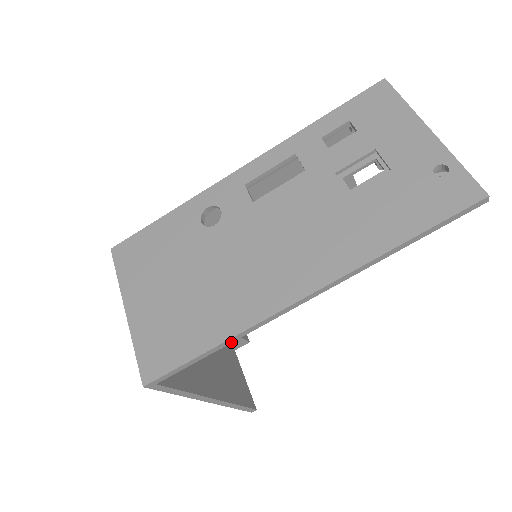
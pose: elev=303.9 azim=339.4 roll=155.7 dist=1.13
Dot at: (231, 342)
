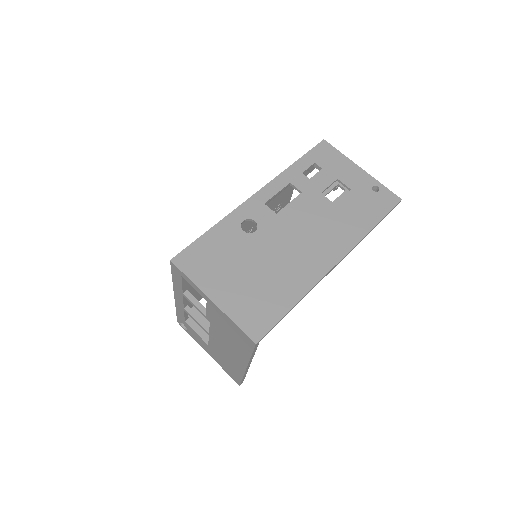
Dot at: occluded
